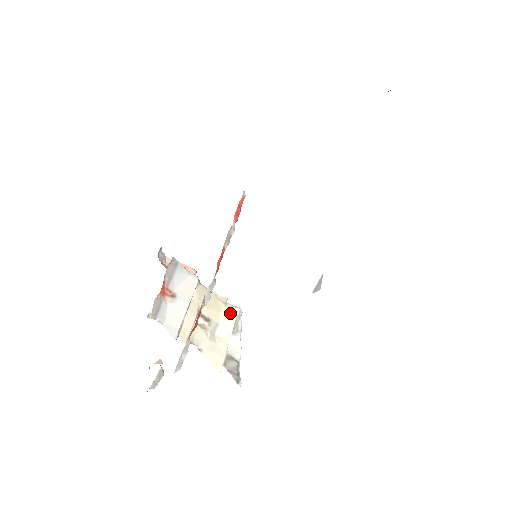
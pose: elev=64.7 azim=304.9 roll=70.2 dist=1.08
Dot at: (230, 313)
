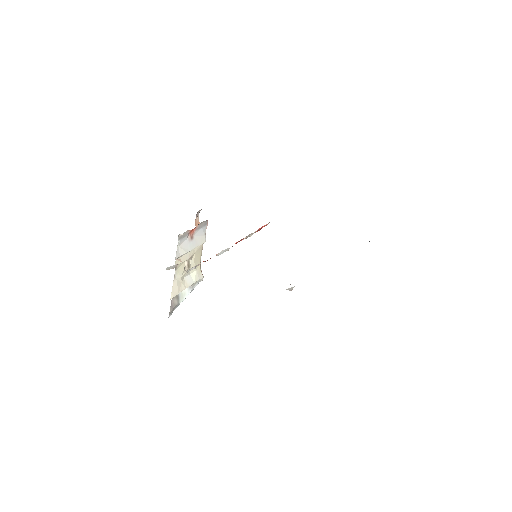
Dot at: (198, 274)
